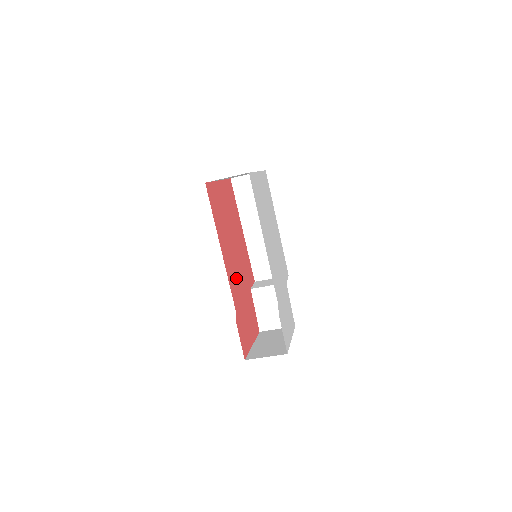
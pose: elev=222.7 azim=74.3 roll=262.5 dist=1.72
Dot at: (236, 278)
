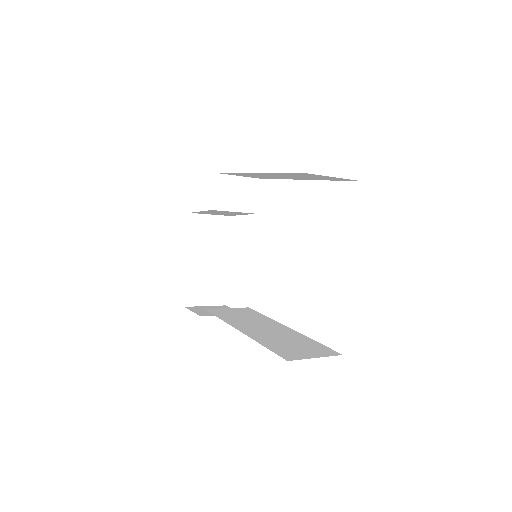
Dot at: occluded
